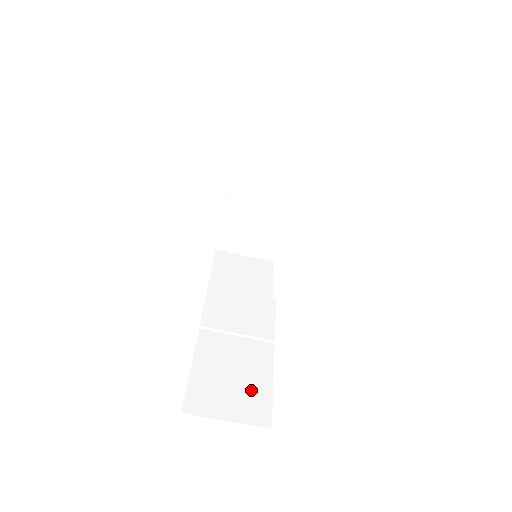
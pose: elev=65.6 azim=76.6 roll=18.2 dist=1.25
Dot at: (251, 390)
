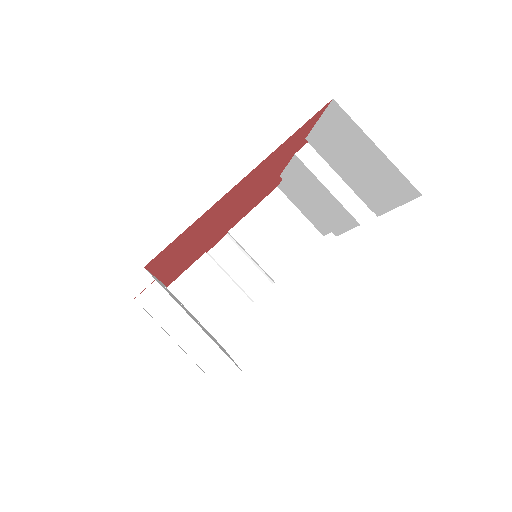
Dot at: occluded
